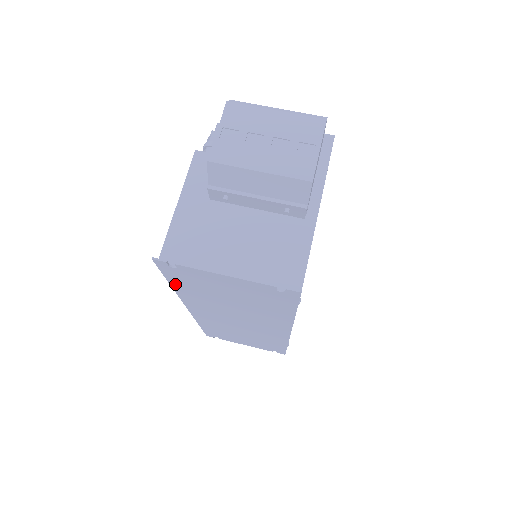
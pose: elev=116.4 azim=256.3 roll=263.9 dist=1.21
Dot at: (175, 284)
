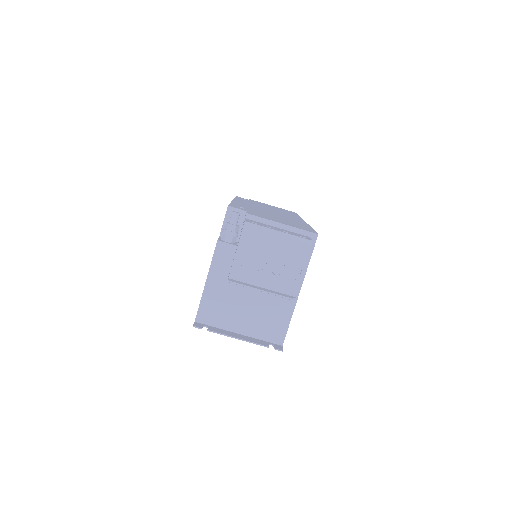
Dot at: occluded
